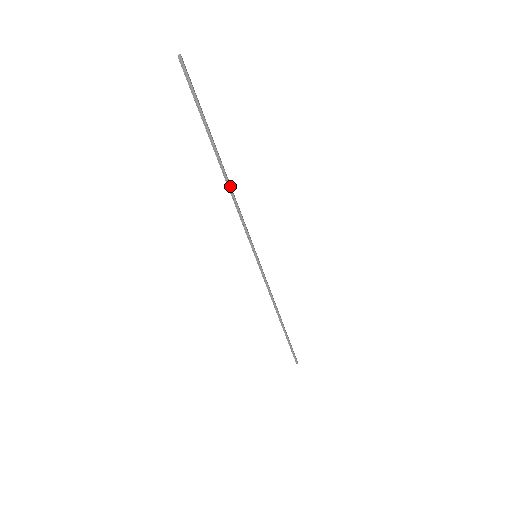
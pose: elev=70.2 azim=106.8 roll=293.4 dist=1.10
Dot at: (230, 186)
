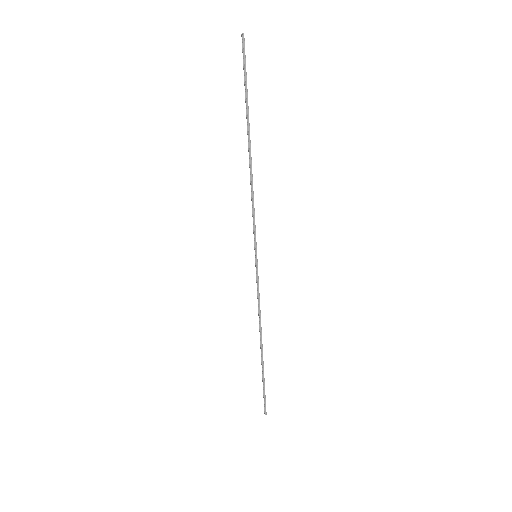
Dot at: occluded
